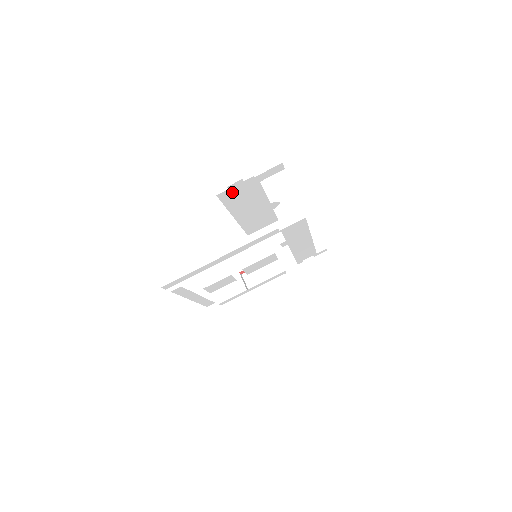
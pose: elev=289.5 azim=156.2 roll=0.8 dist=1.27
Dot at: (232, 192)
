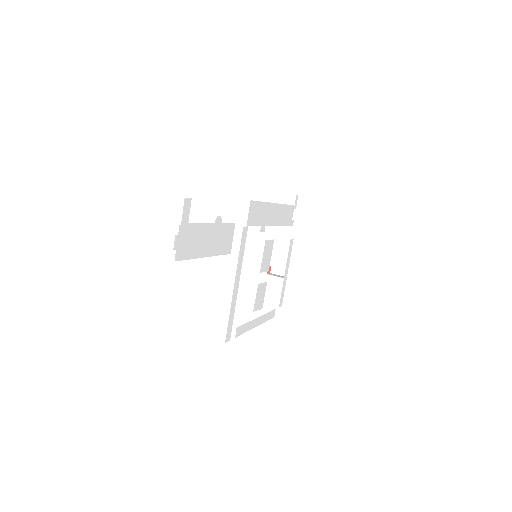
Dot at: (181, 248)
